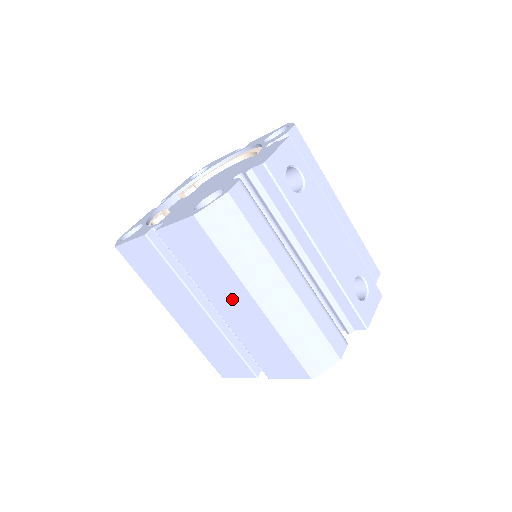
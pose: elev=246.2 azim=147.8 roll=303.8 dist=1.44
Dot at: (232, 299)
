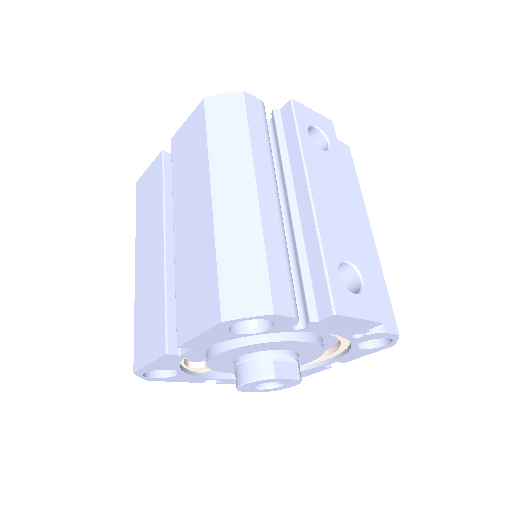
Dot at: (193, 201)
